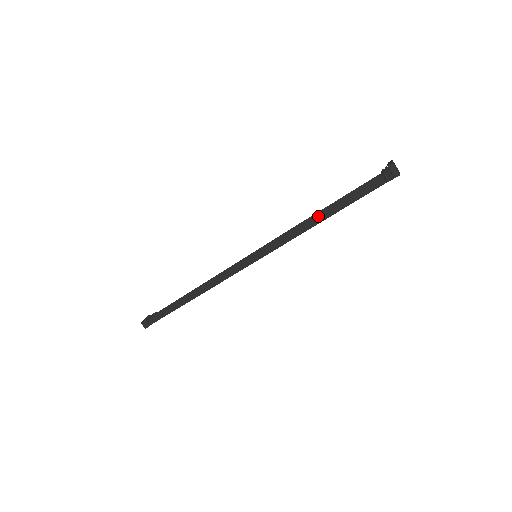
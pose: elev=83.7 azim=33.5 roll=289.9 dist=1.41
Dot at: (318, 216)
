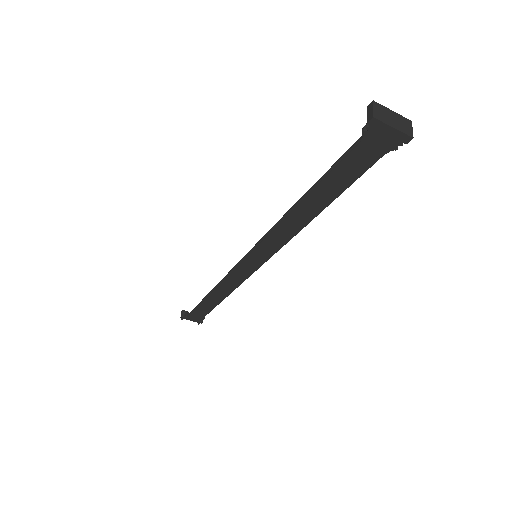
Dot at: occluded
